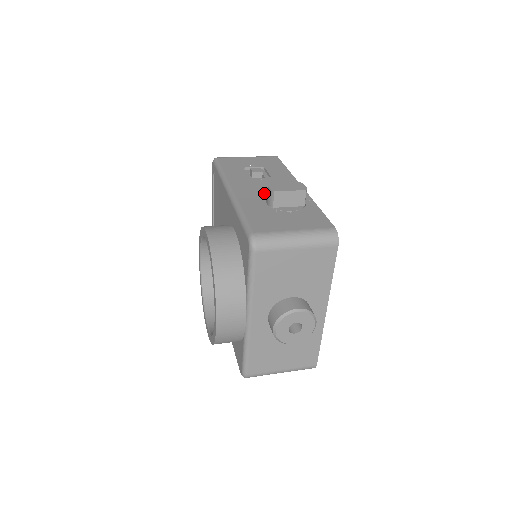
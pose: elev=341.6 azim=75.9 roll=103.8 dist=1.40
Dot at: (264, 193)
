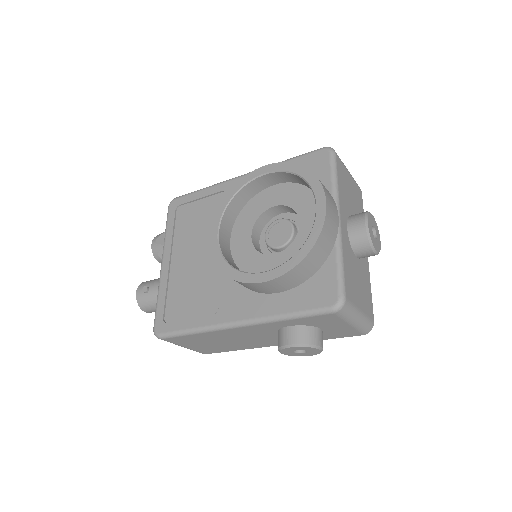
Dot at: occluded
